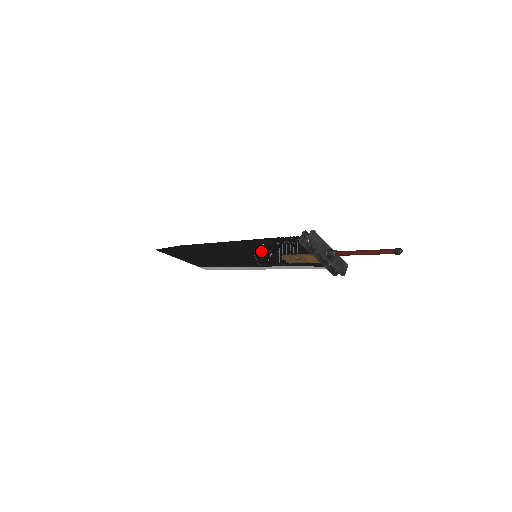
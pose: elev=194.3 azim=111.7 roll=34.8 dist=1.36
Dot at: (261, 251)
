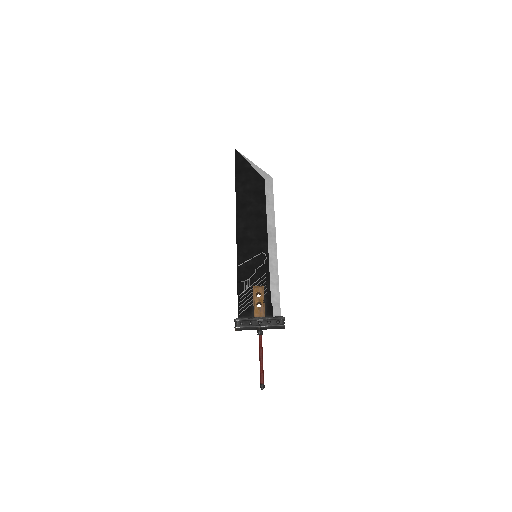
Dot at: occluded
